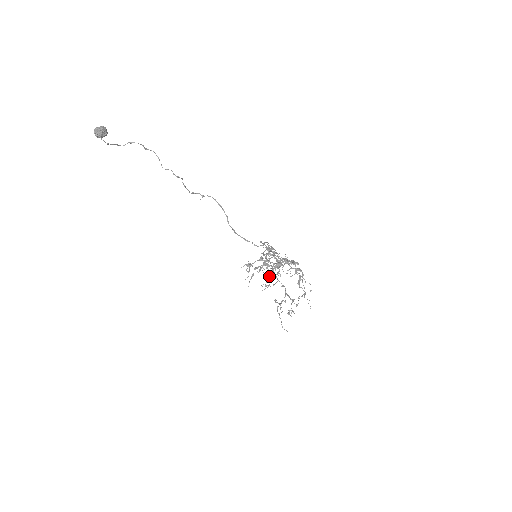
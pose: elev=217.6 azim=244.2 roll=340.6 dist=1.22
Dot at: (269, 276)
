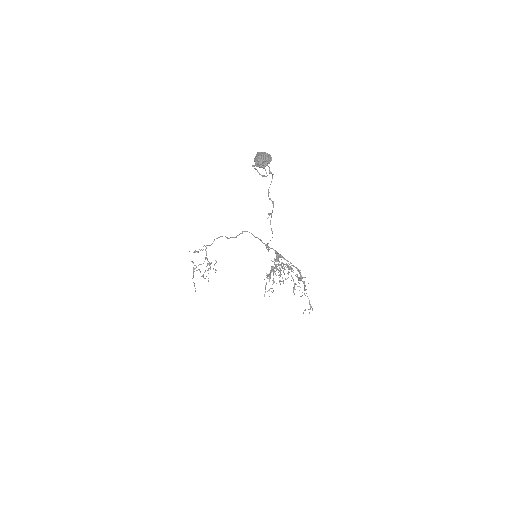
Dot at: (274, 282)
